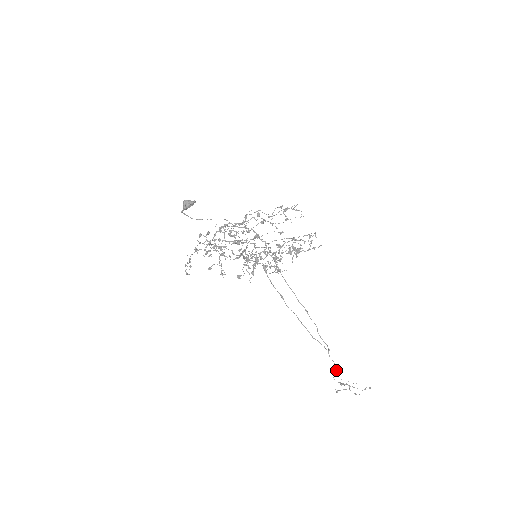
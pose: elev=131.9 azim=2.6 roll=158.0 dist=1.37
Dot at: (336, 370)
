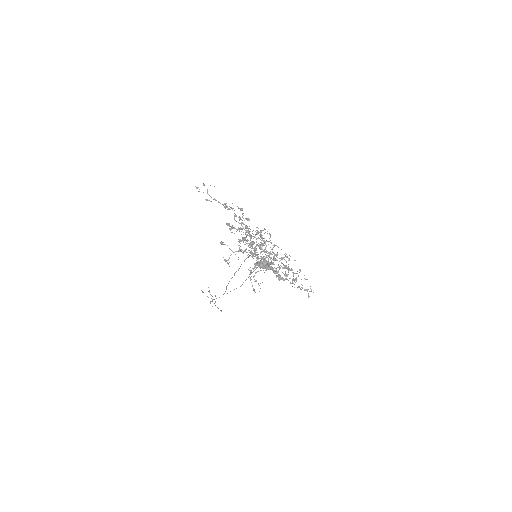
Dot at: occluded
